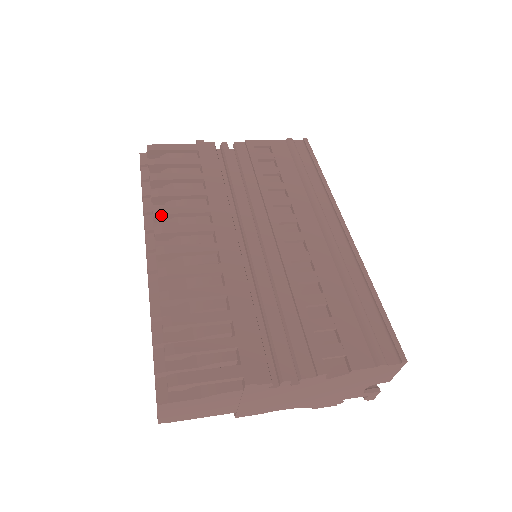
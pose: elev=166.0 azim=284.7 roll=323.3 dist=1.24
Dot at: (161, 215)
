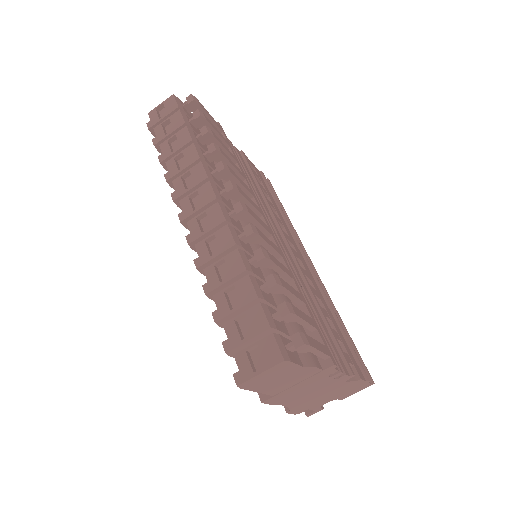
Dot at: (229, 172)
